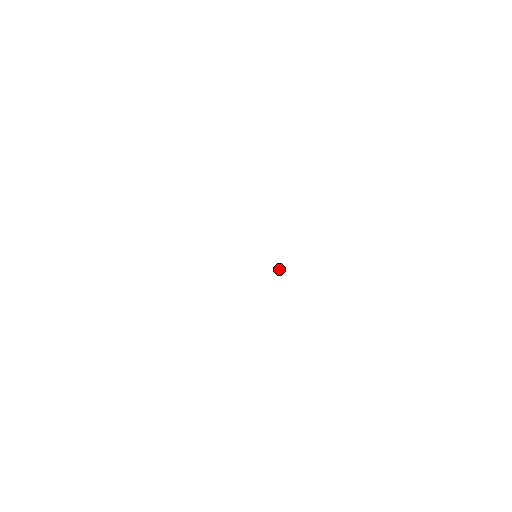
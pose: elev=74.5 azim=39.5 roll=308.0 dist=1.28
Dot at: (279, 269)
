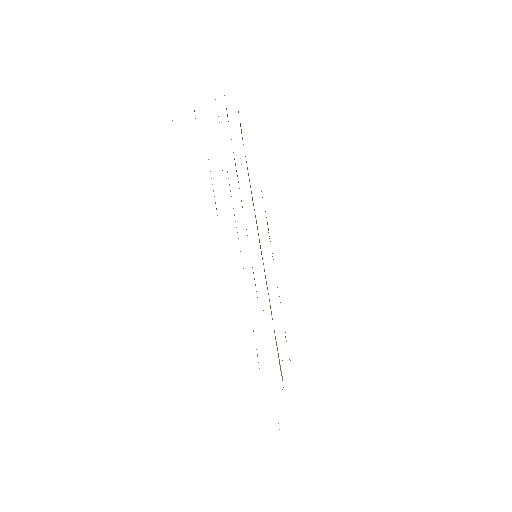
Dot at: (265, 275)
